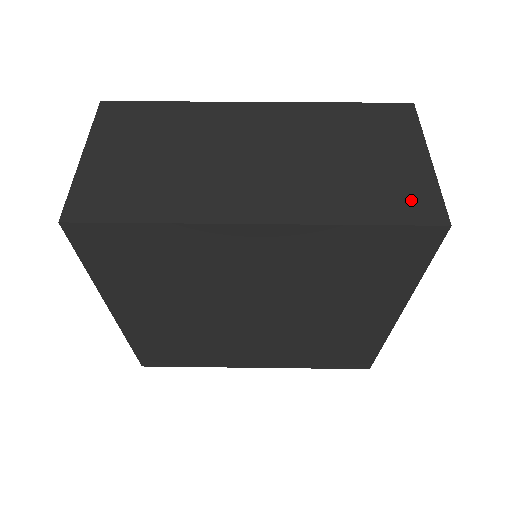
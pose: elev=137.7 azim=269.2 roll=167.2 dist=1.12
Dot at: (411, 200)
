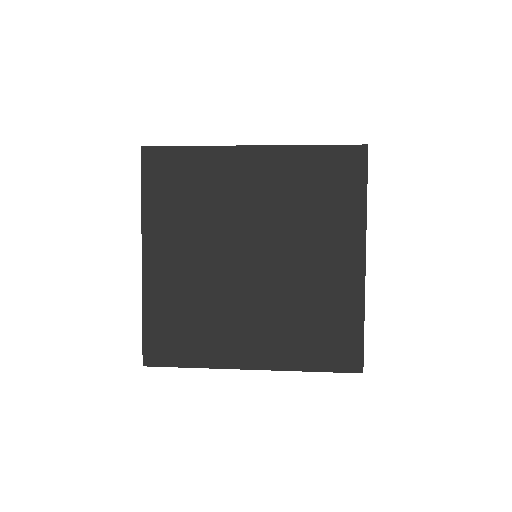
Dot at: occluded
